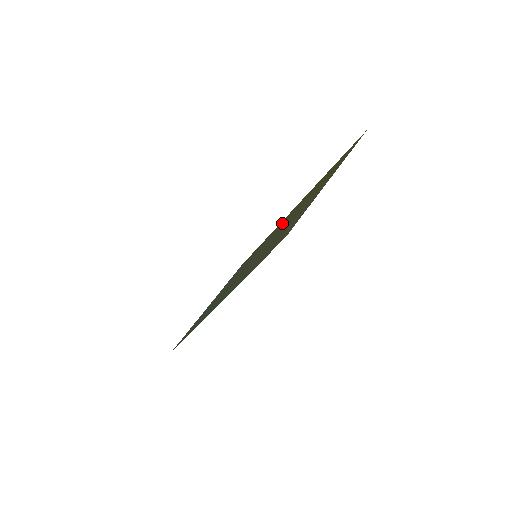
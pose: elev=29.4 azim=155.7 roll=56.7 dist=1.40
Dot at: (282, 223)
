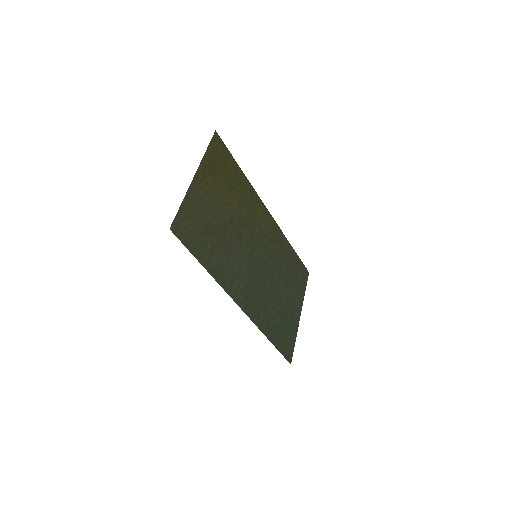
Dot at: (260, 223)
